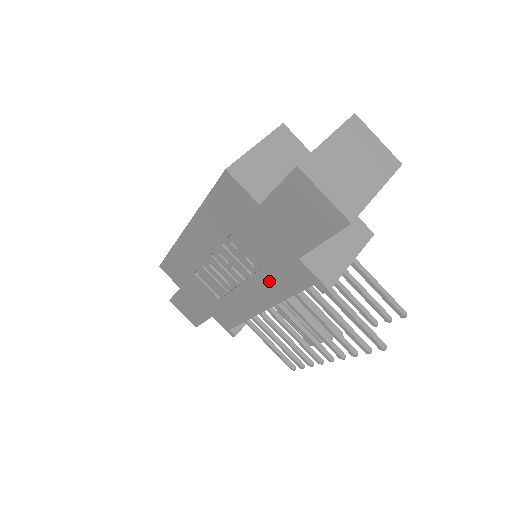
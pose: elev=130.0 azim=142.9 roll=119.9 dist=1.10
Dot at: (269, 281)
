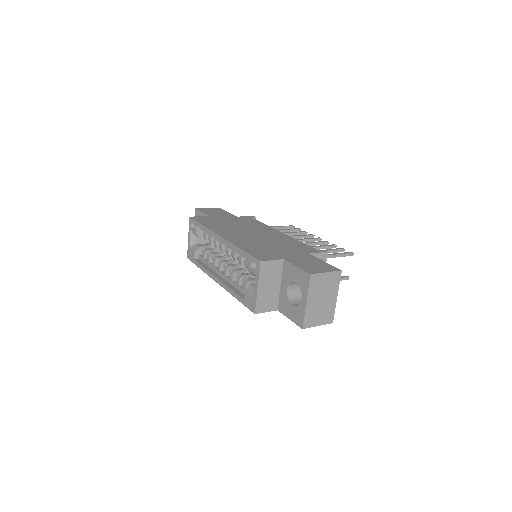
Dot at: occluded
